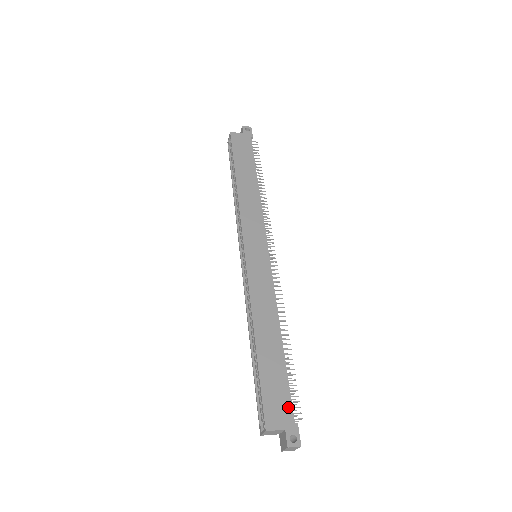
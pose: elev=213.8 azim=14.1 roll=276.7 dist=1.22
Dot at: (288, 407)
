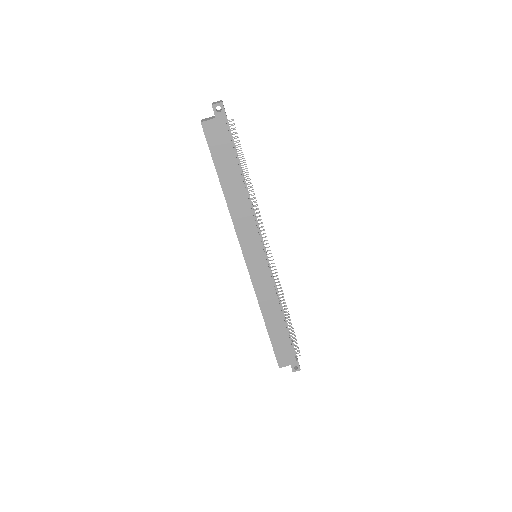
Dot at: (291, 354)
